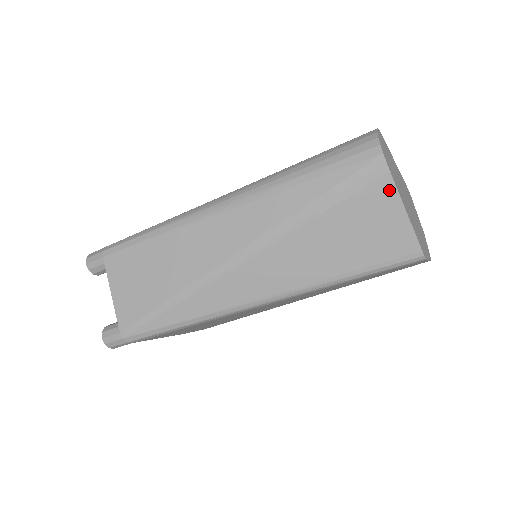
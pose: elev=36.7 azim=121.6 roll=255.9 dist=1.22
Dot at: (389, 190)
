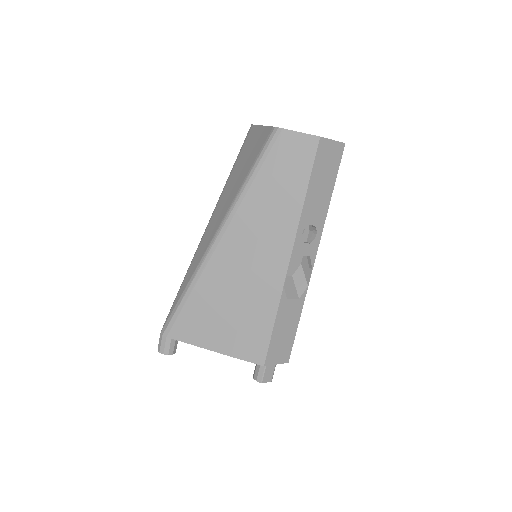
Dot at: (254, 130)
